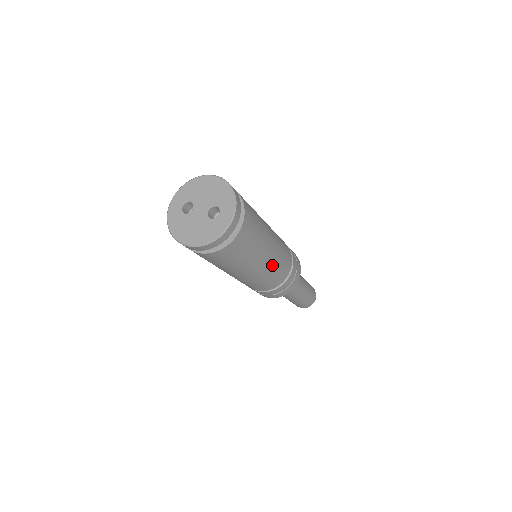
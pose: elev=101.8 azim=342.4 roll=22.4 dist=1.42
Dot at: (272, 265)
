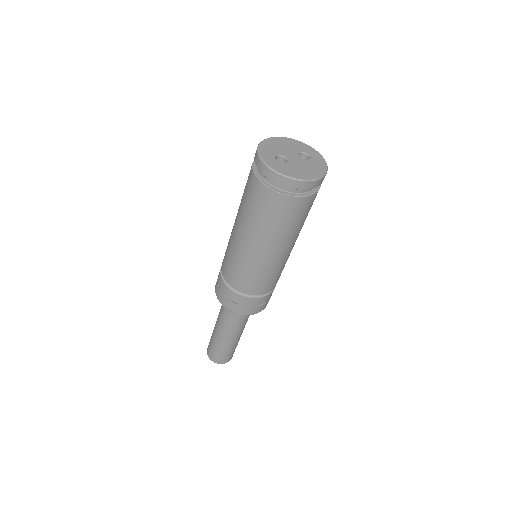
Dot at: occluded
